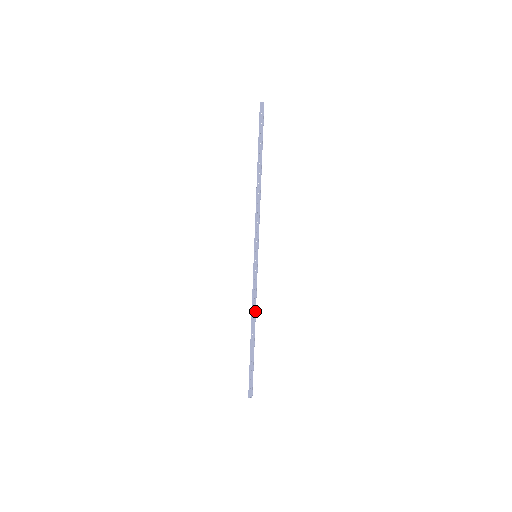
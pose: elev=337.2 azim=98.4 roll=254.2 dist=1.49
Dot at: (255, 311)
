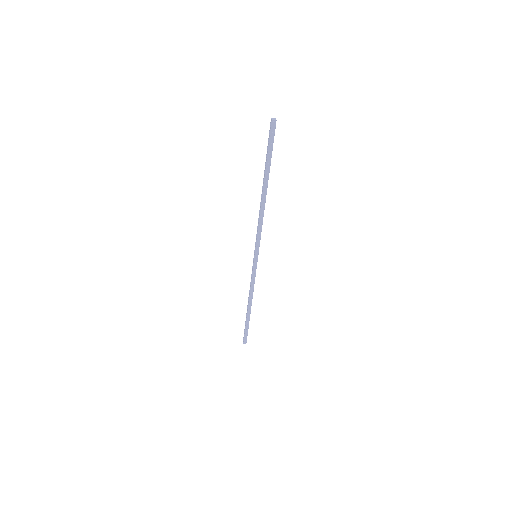
Dot at: occluded
